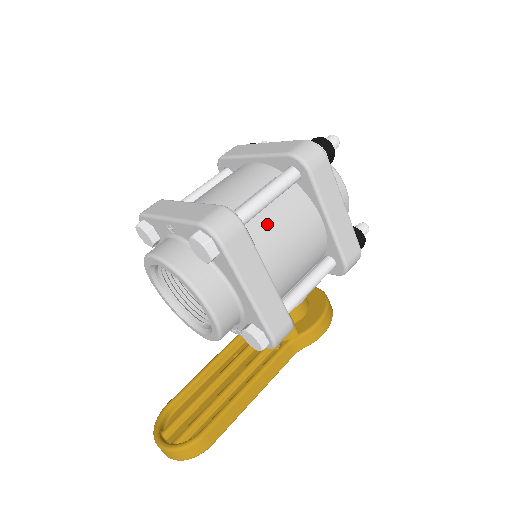
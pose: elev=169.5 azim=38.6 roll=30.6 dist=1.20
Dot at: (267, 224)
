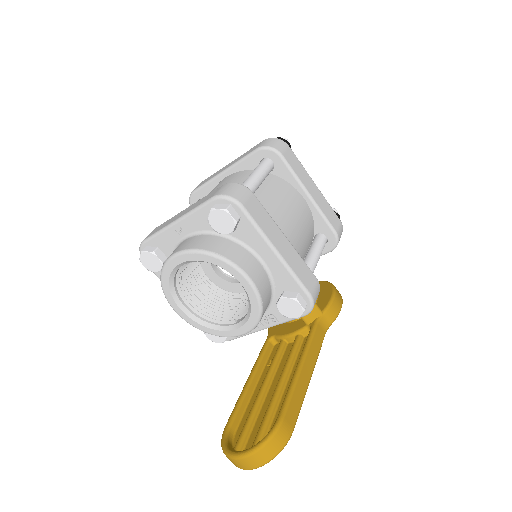
Dot at: (264, 201)
